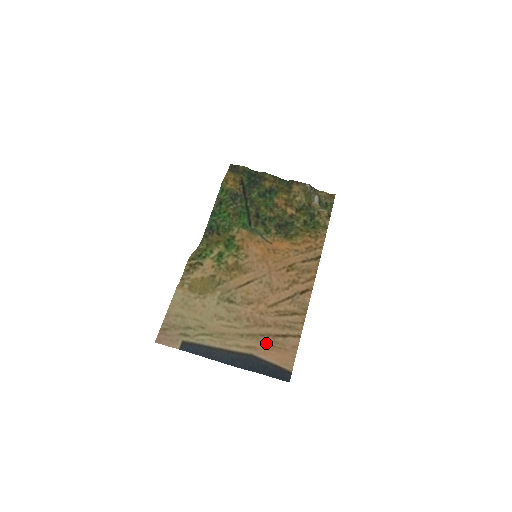
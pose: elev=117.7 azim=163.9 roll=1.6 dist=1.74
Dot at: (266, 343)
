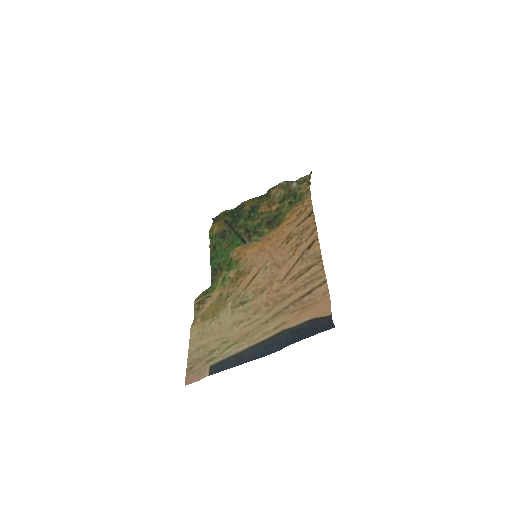
Dot at: (293, 311)
